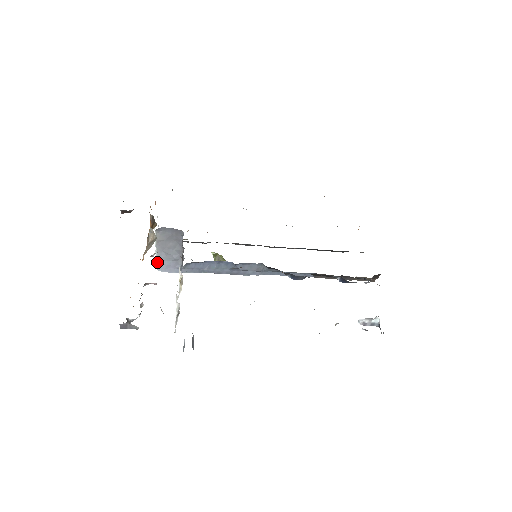
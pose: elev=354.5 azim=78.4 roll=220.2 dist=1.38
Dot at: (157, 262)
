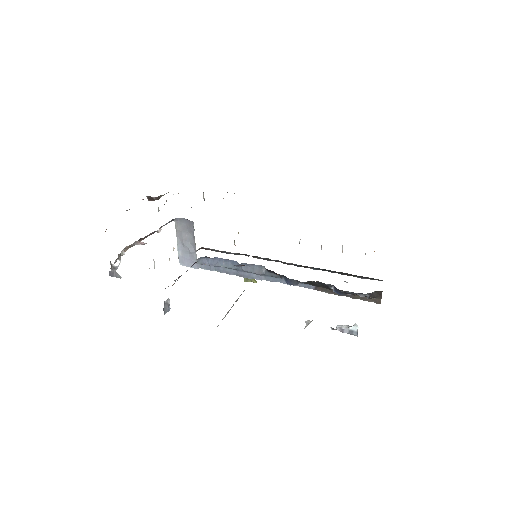
Dot at: (179, 255)
